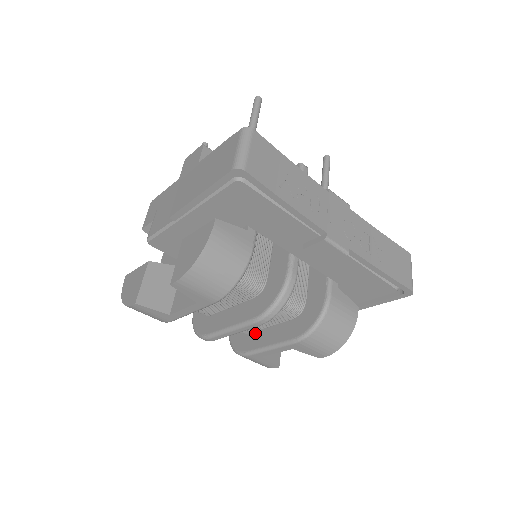
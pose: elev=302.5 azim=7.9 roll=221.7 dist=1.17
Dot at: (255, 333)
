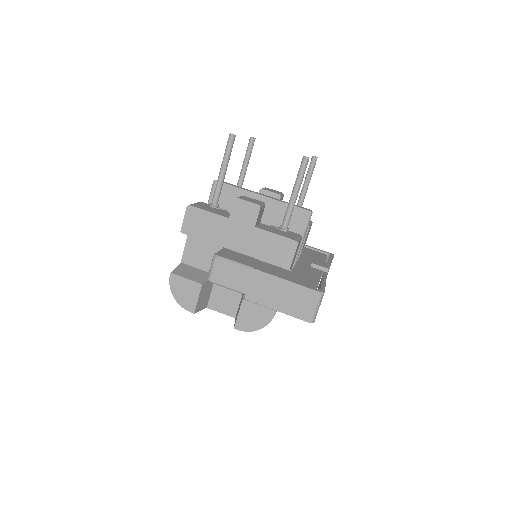
Dot at: occluded
